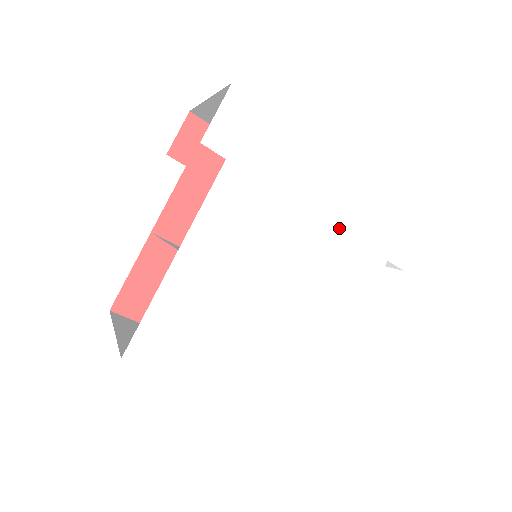
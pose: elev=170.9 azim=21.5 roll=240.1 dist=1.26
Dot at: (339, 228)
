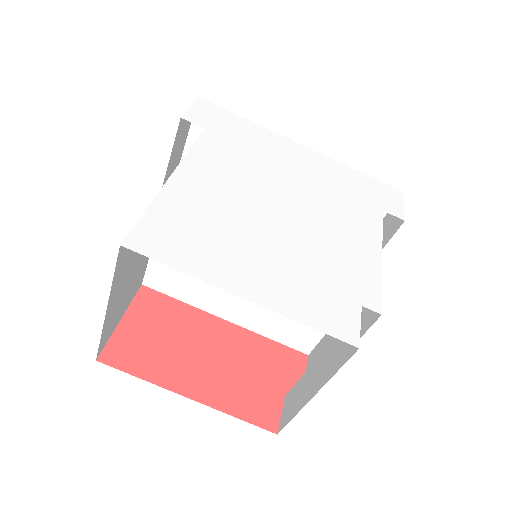
Dot at: (322, 182)
